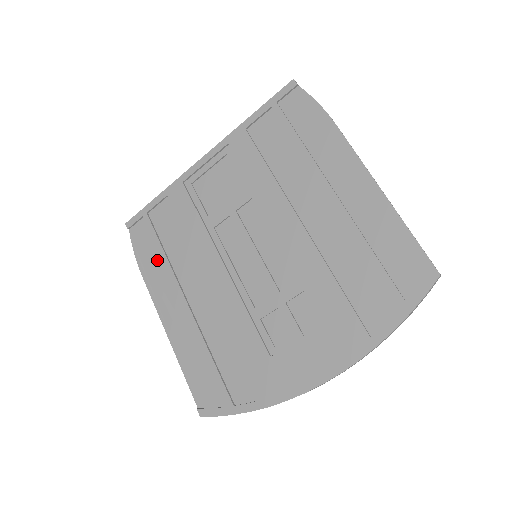
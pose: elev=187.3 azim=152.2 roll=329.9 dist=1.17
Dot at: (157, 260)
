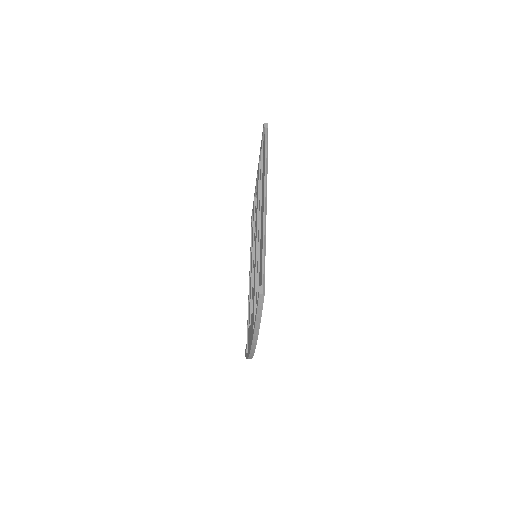
Dot at: occluded
